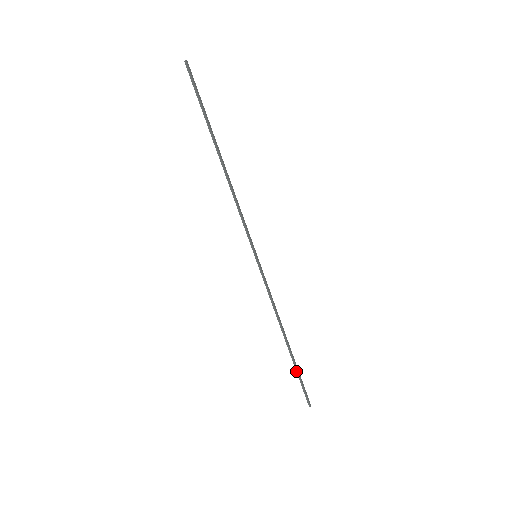
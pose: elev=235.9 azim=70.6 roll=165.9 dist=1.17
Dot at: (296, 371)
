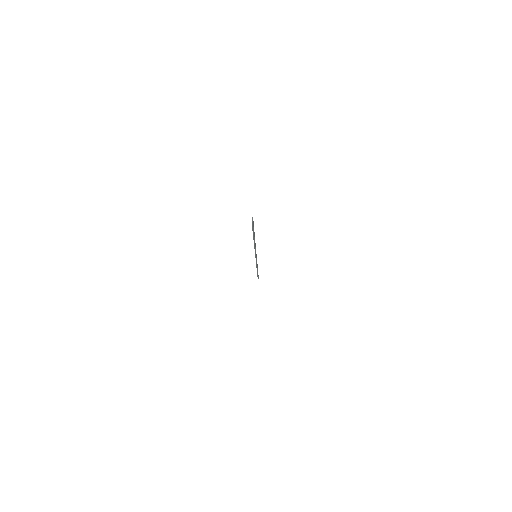
Dot at: (257, 274)
